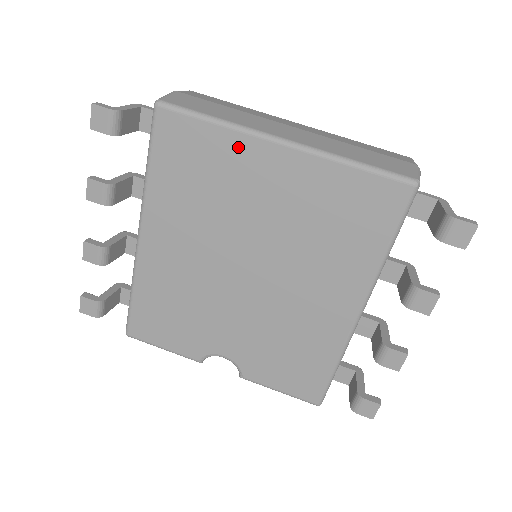
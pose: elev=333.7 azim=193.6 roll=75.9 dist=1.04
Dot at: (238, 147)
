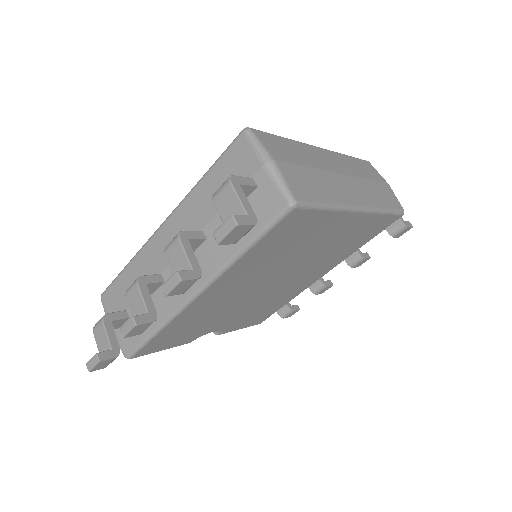
Dot at: (332, 220)
